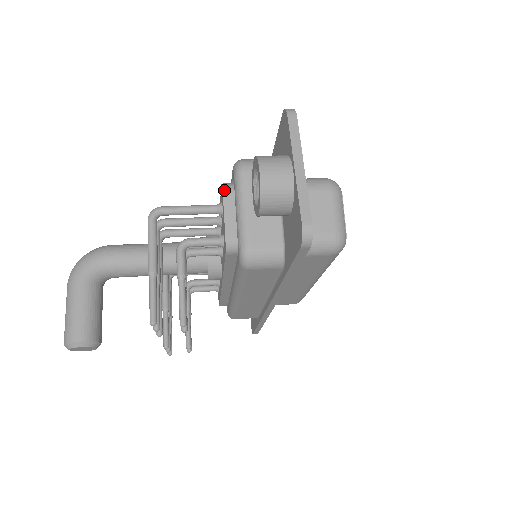
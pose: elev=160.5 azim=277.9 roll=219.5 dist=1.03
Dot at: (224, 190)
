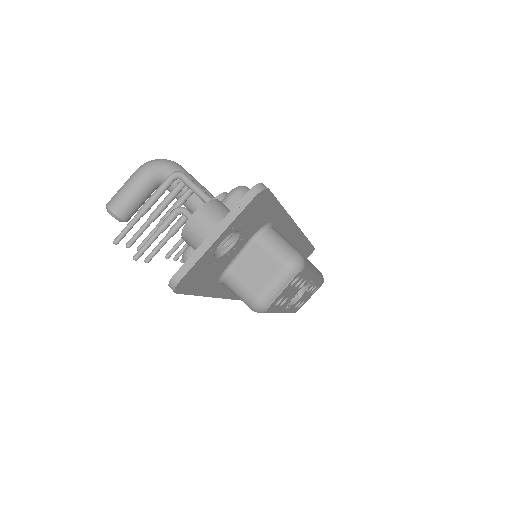
Dot at: occluded
